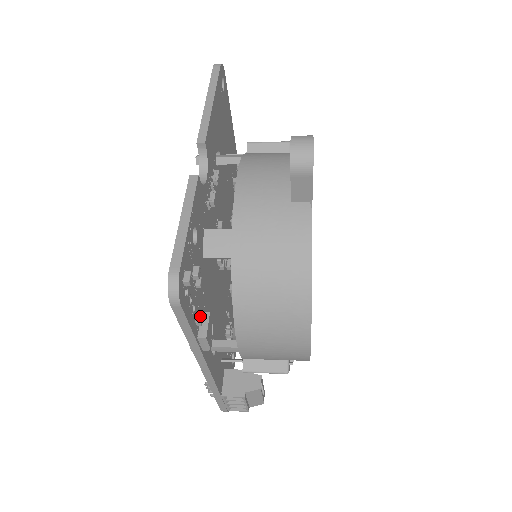
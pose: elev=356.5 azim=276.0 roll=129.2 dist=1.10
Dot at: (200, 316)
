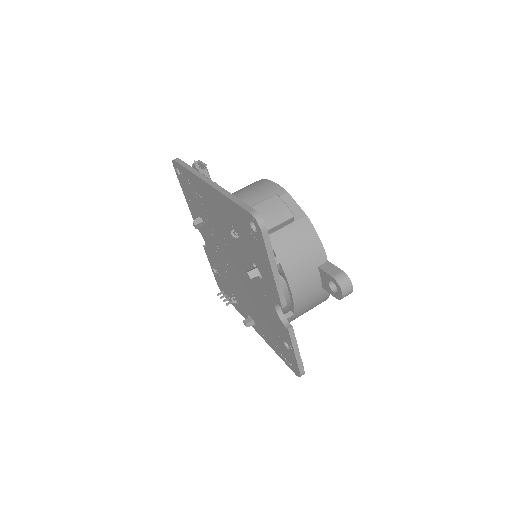
Dot at: occluded
